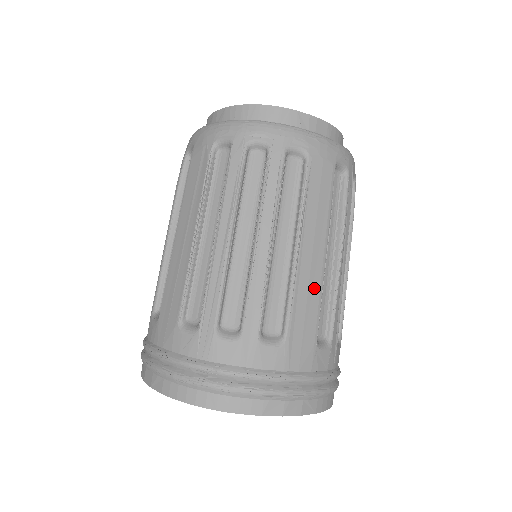
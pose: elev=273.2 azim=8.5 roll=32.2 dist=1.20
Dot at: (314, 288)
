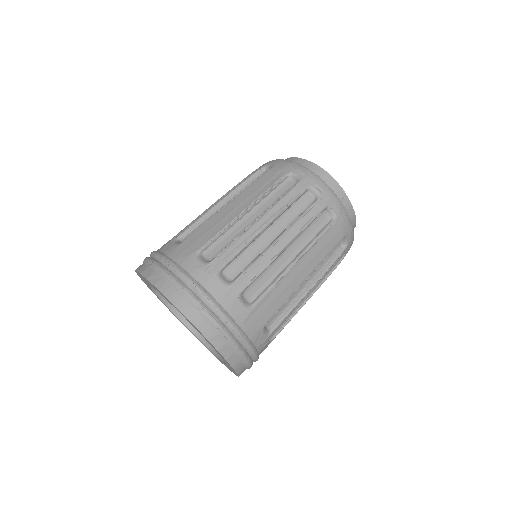
Dot at: (286, 293)
